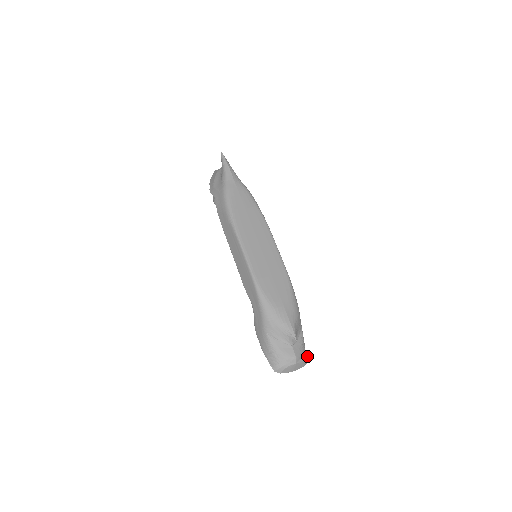
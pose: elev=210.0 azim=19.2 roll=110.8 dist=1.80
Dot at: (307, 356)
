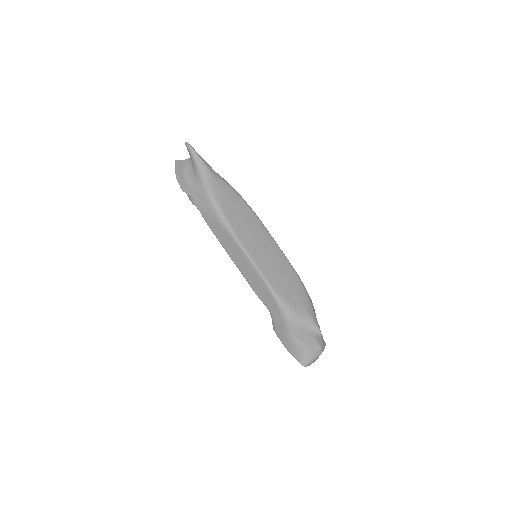
Dot at: occluded
